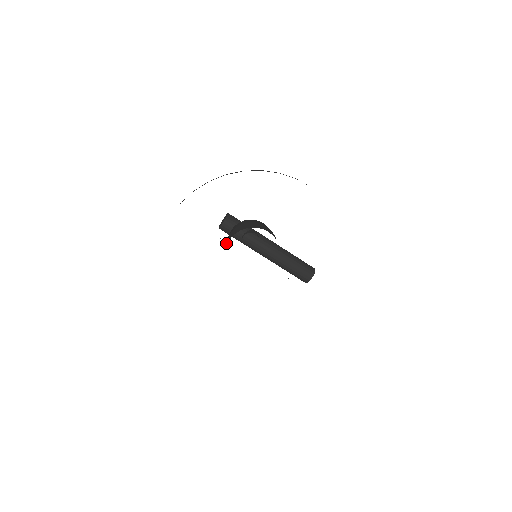
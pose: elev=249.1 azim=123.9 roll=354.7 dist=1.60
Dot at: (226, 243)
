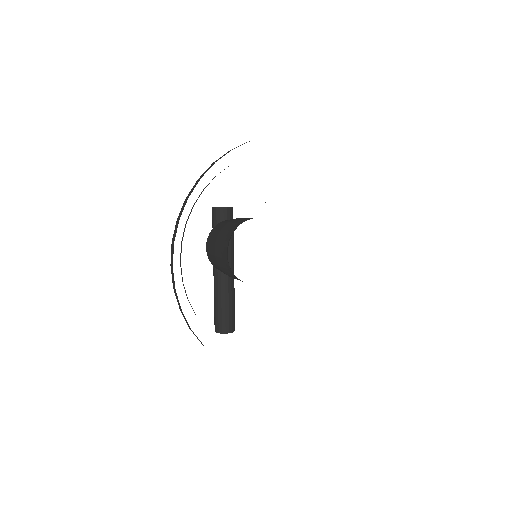
Dot at: (240, 219)
